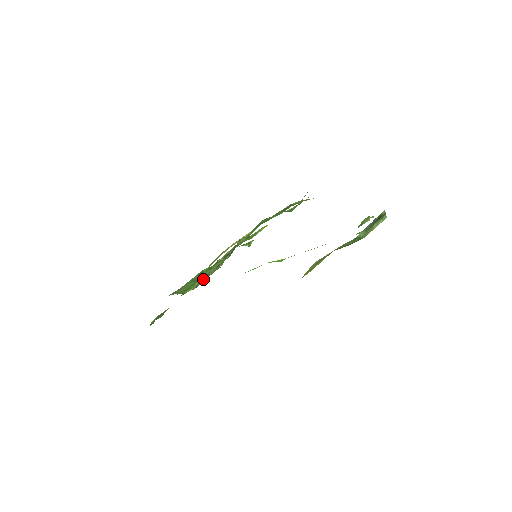
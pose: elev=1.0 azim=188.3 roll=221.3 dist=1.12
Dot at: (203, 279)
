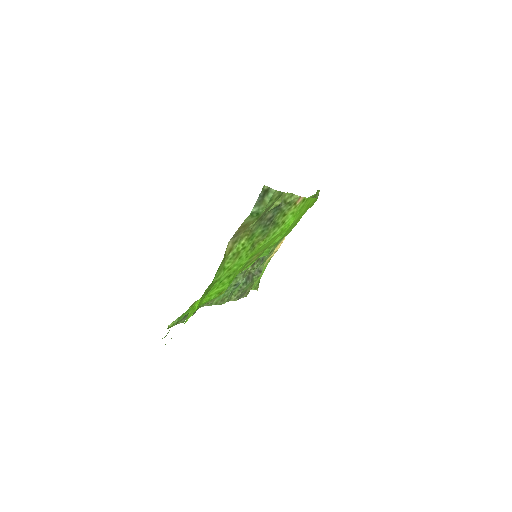
Dot at: (240, 289)
